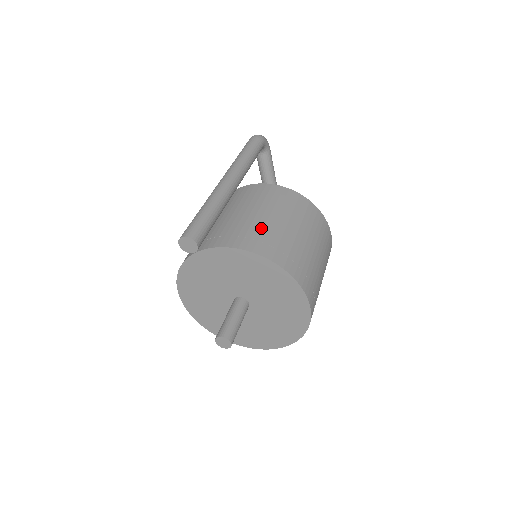
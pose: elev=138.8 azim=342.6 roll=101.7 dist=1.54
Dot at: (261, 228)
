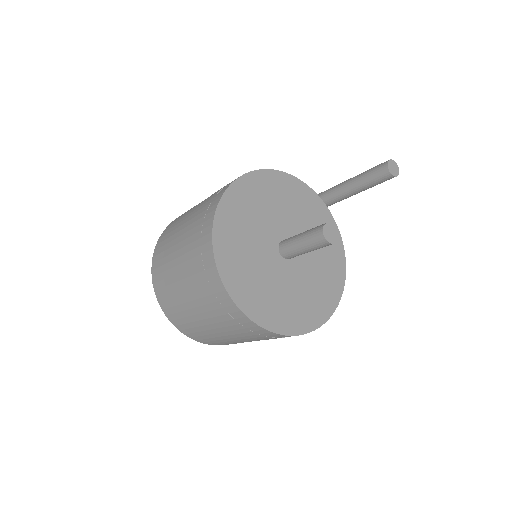
Dot at: occluded
